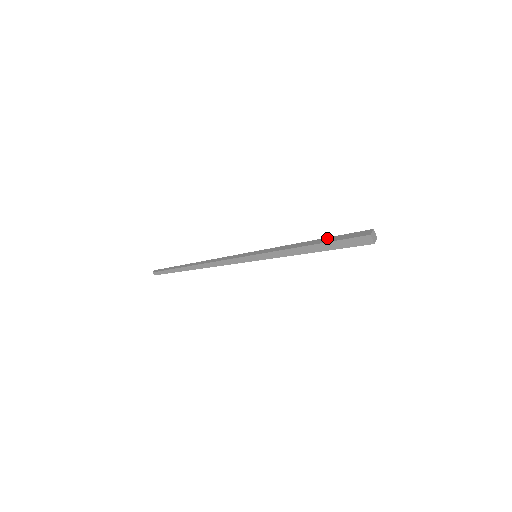
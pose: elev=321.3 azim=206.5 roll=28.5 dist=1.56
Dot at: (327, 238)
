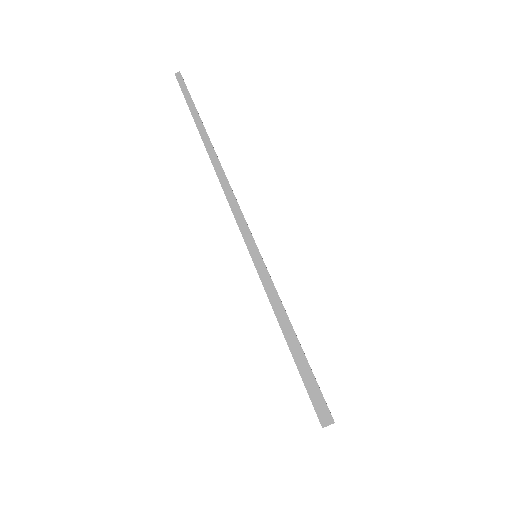
Dot at: (306, 362)
